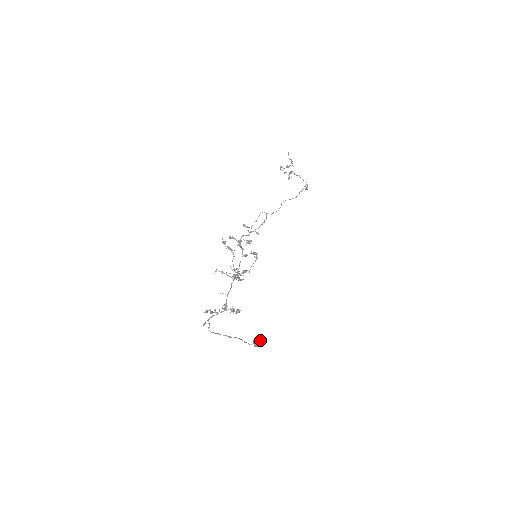
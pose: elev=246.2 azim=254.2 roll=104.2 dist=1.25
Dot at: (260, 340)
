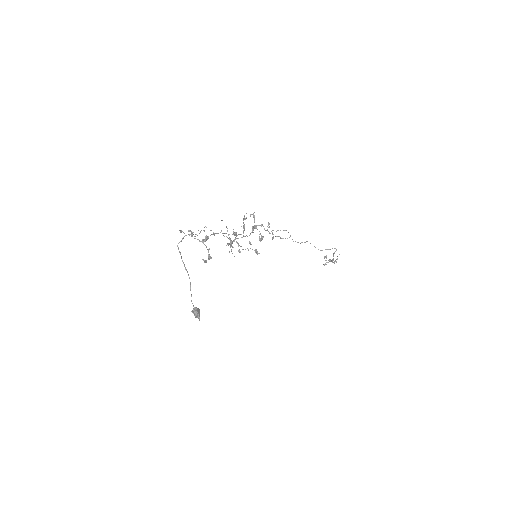
Dot at: occluded
